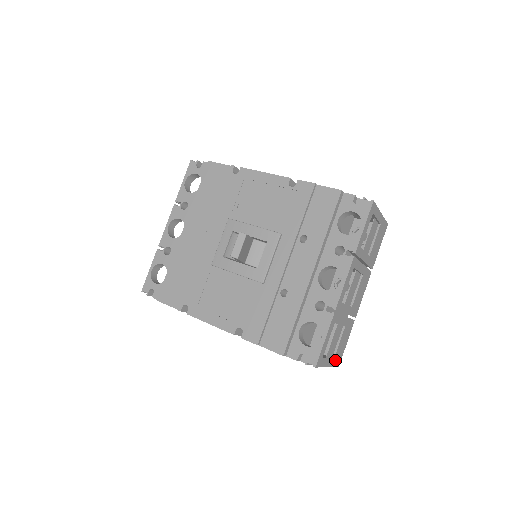
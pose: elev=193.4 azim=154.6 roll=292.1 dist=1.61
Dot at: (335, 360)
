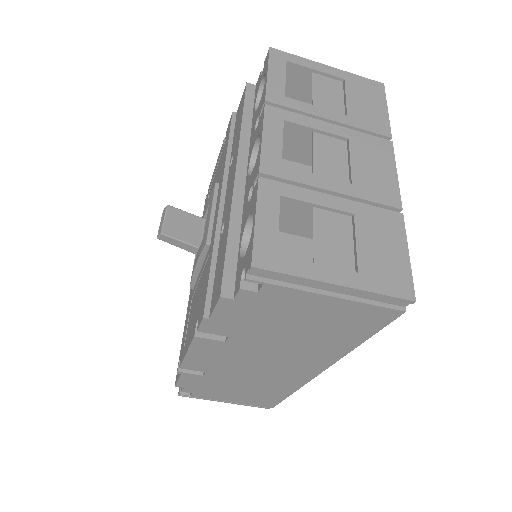
Dot at: (372, 280)
